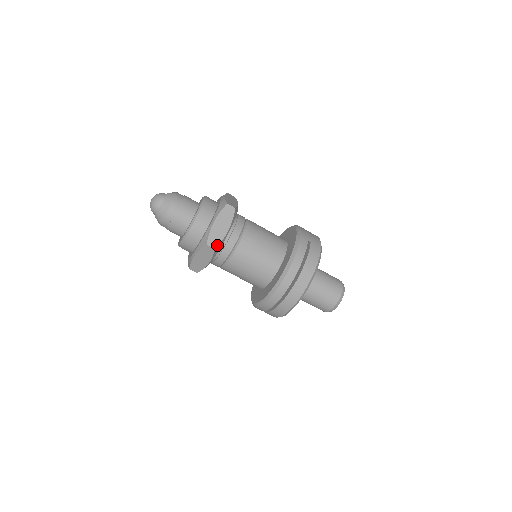
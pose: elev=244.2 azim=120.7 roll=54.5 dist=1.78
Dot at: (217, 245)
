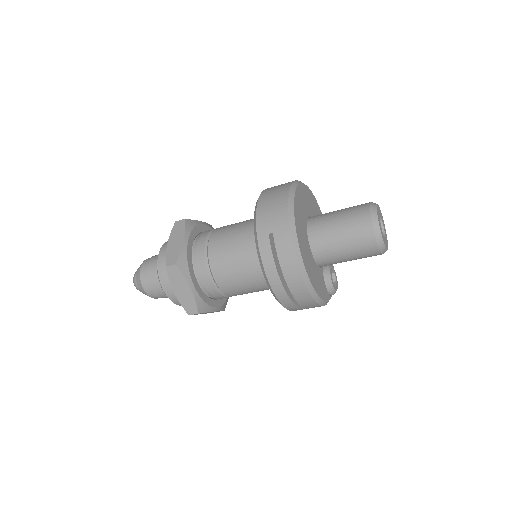
Dot at: (196, 309)
